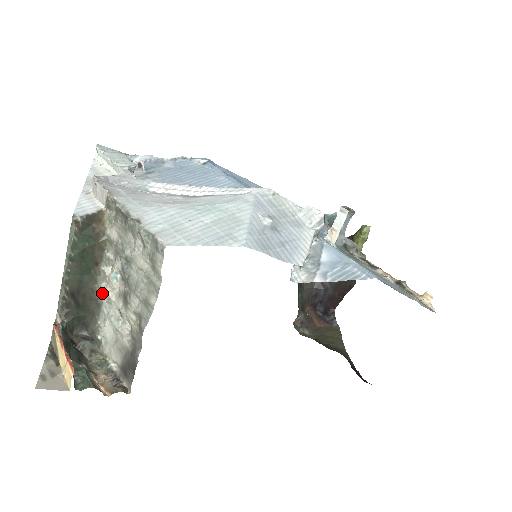
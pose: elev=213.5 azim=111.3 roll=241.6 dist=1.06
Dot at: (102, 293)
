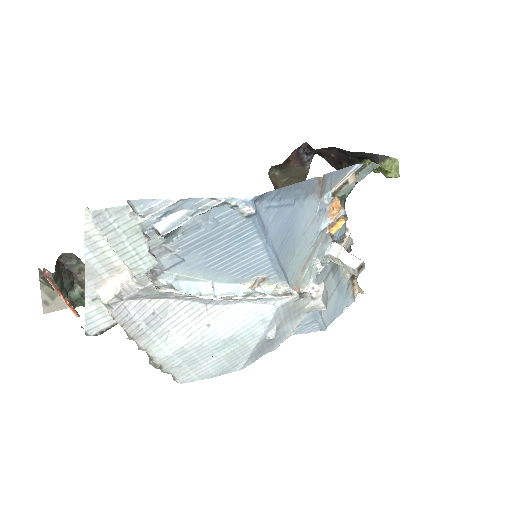
Dot at: occluded
